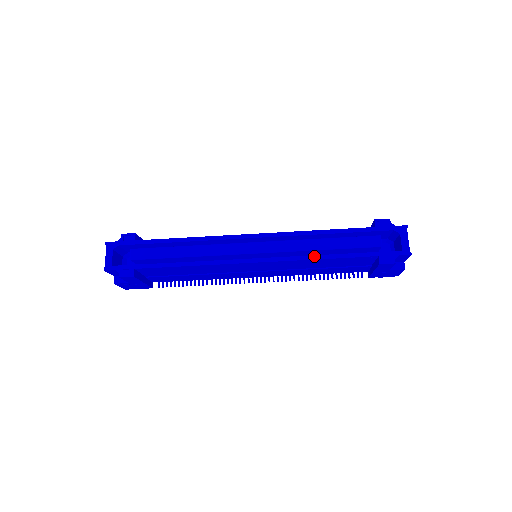
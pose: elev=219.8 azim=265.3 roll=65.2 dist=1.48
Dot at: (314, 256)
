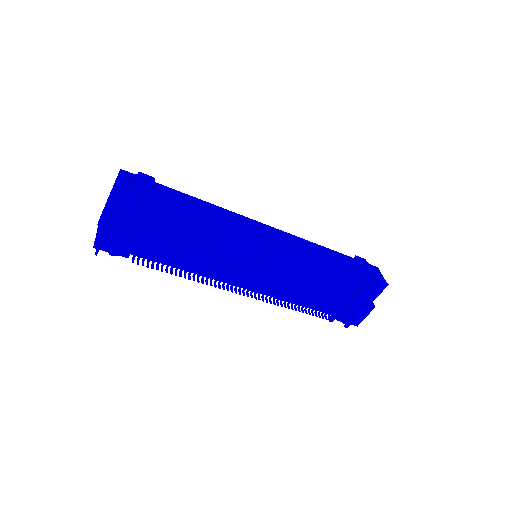
Dot at: (321, 258)
